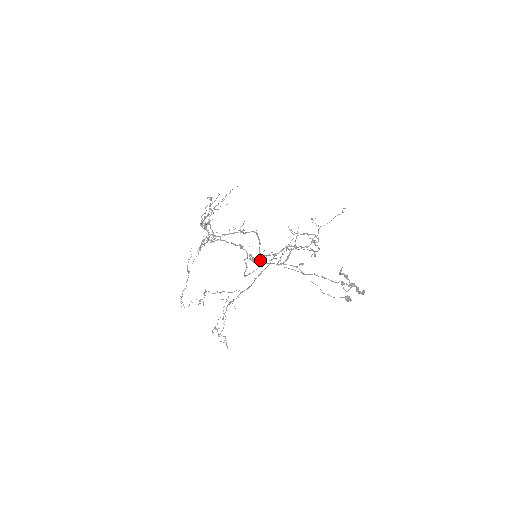
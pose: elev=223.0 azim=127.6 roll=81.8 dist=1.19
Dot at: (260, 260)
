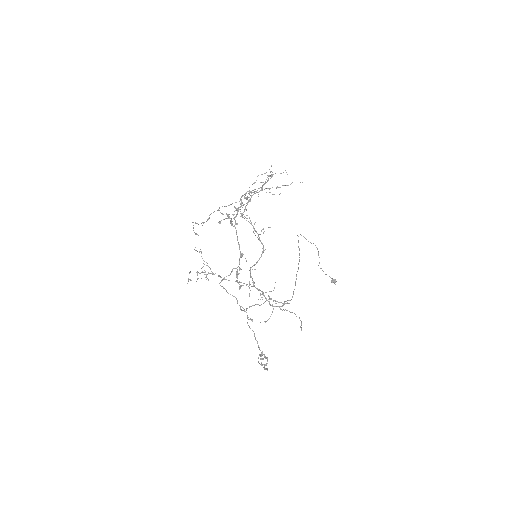
Dot at: occluded
